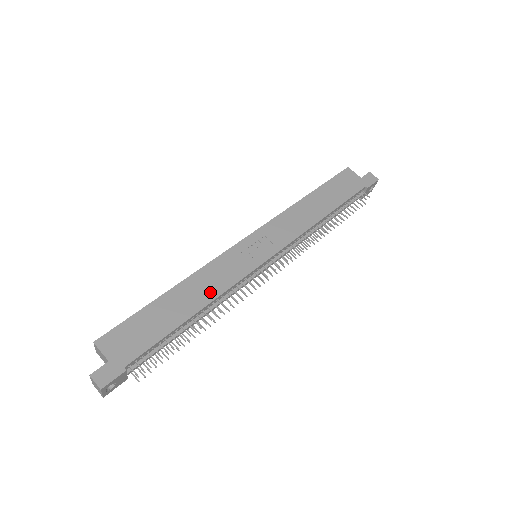
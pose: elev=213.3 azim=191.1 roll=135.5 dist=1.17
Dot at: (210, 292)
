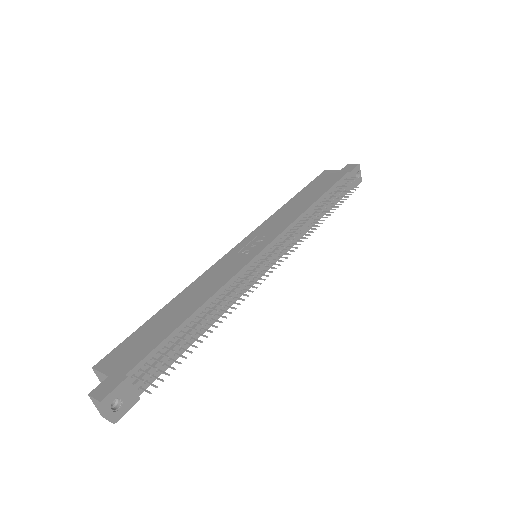
Dot at: (210, 289)
